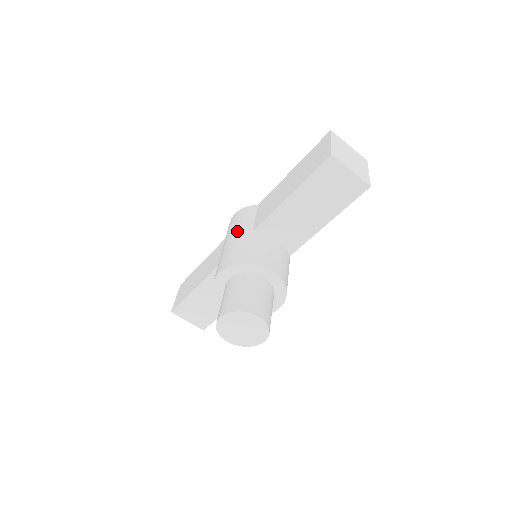
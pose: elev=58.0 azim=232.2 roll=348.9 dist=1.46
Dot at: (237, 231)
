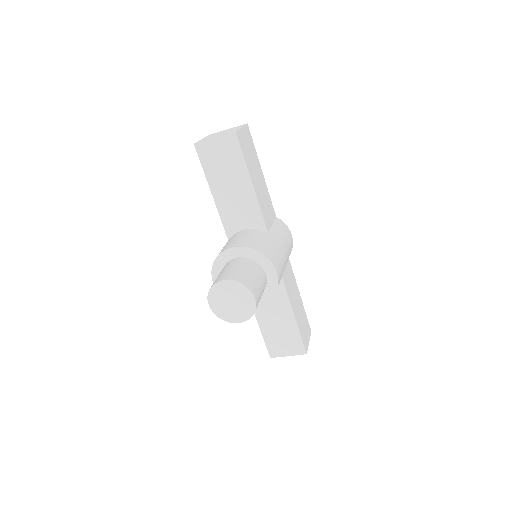
Dot at: occluded
